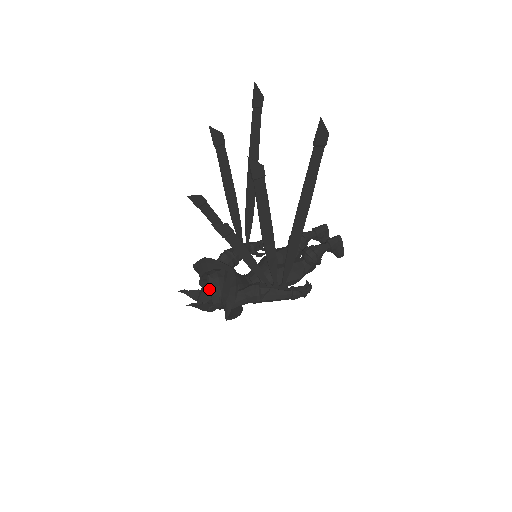
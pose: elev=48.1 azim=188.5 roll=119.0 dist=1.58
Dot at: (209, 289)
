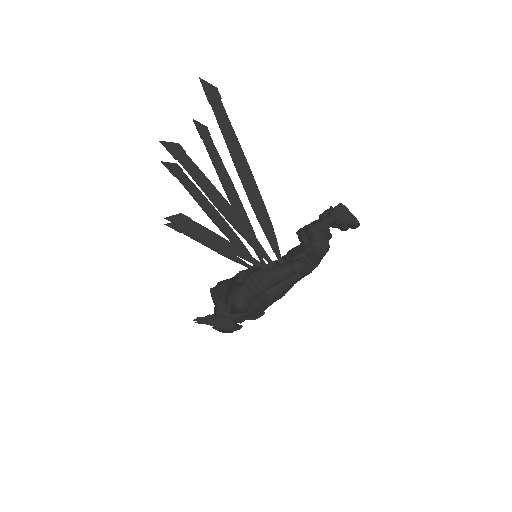
Dot at: occluded
